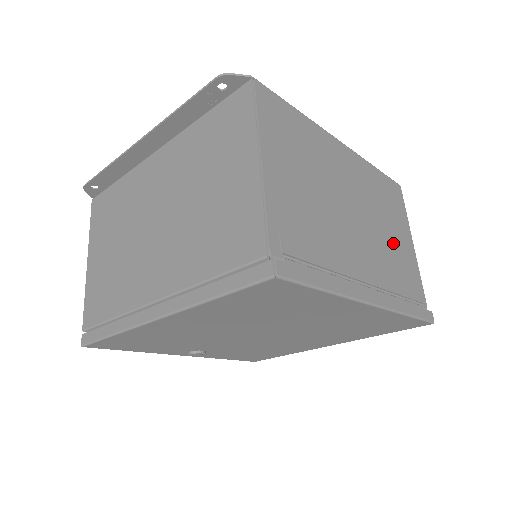
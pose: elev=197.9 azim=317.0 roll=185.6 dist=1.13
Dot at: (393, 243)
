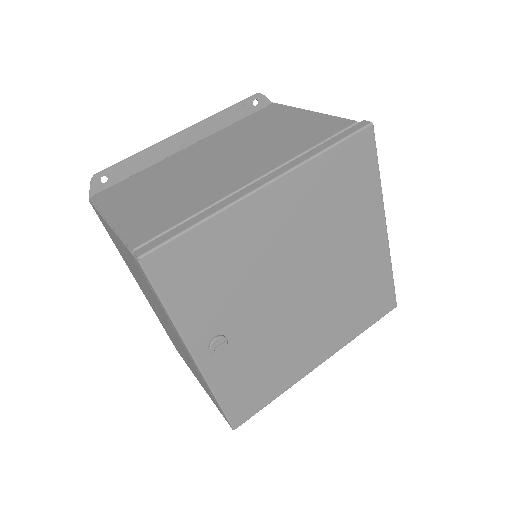
Dot at: occluded
